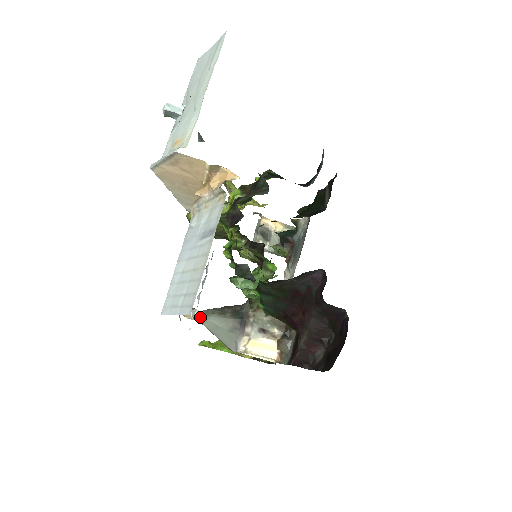
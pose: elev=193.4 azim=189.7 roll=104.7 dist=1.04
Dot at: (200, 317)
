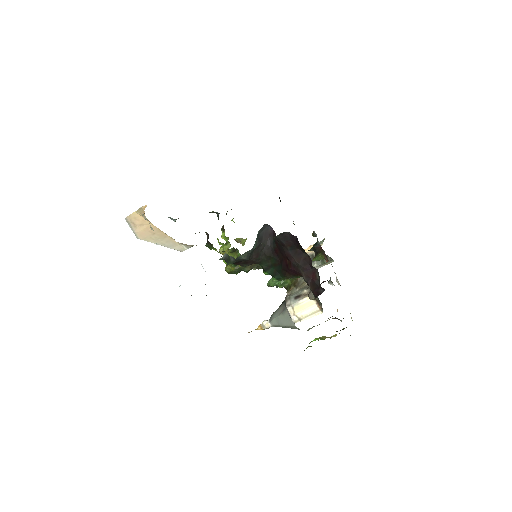
Dot at: (269, 322)
